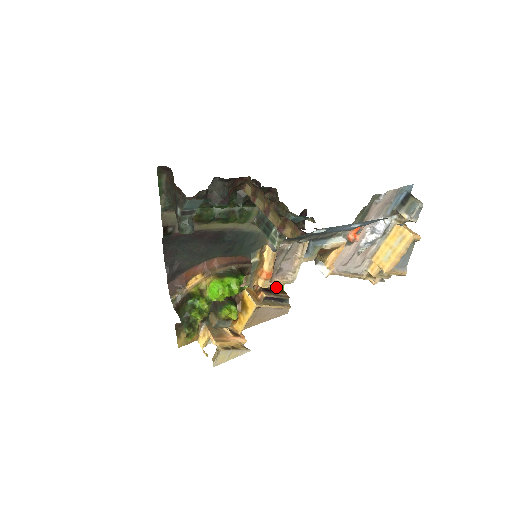
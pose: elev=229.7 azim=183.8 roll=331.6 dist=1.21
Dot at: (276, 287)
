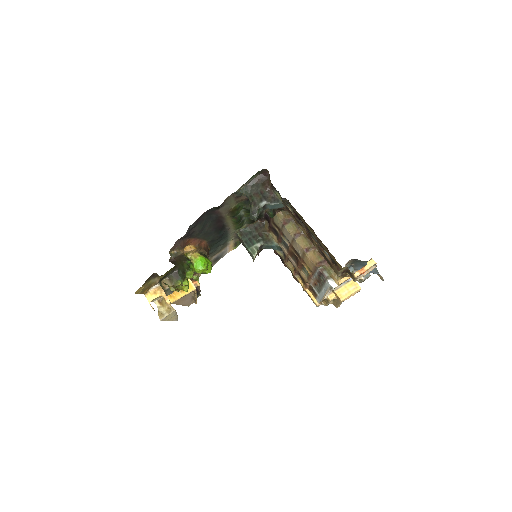
Dot at: occluded
